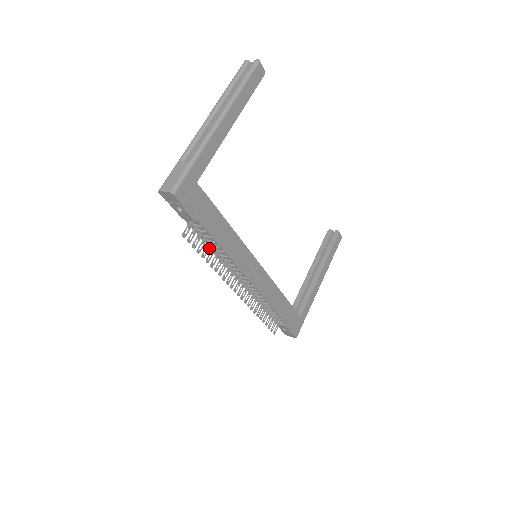
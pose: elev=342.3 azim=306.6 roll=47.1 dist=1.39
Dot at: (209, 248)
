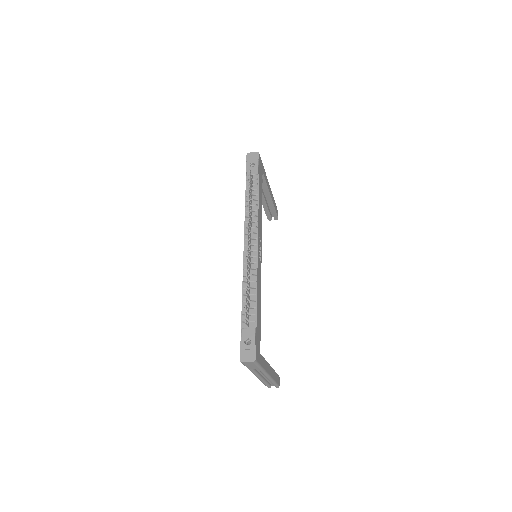
Dot at: (251, 197)
